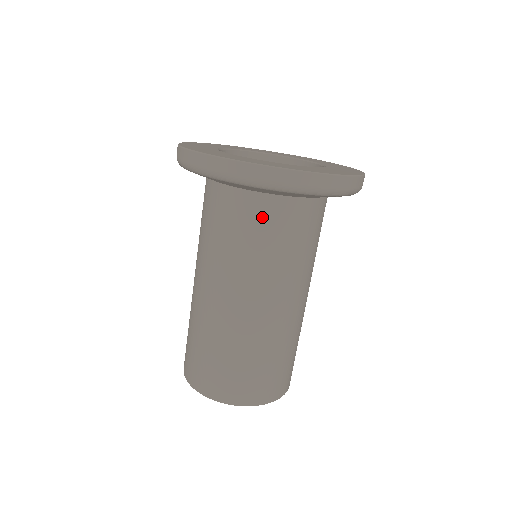
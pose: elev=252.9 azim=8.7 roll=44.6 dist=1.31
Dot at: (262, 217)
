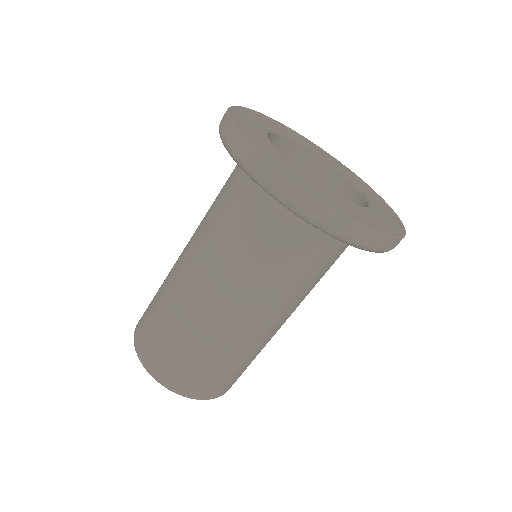
Dot at: (288, 239)
